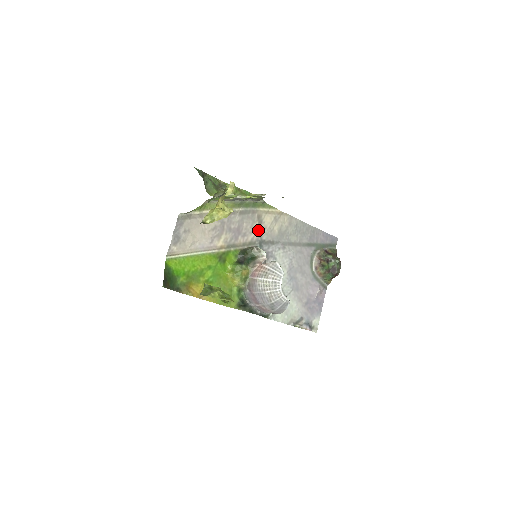
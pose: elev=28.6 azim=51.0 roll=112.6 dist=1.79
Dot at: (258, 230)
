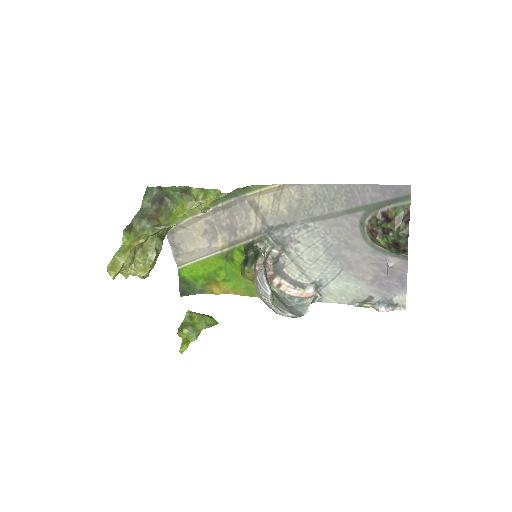
Dot at: (258, 217)
